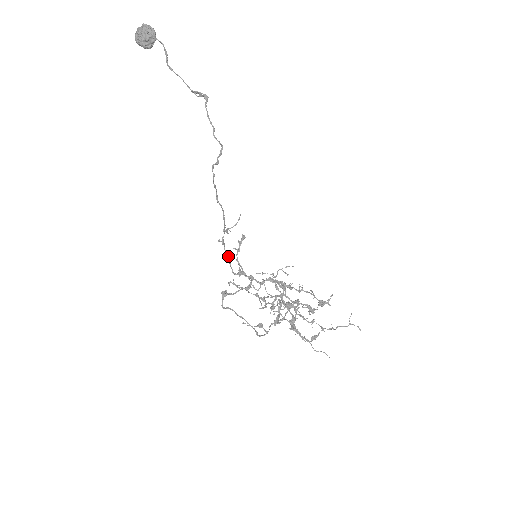
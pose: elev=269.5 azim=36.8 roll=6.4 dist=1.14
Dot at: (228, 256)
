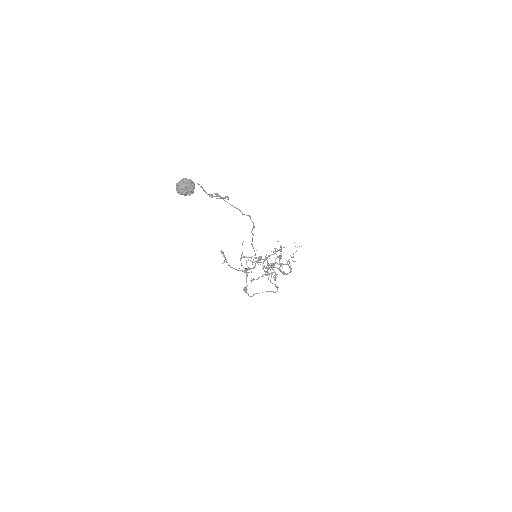
Dot at: (245, 269)
